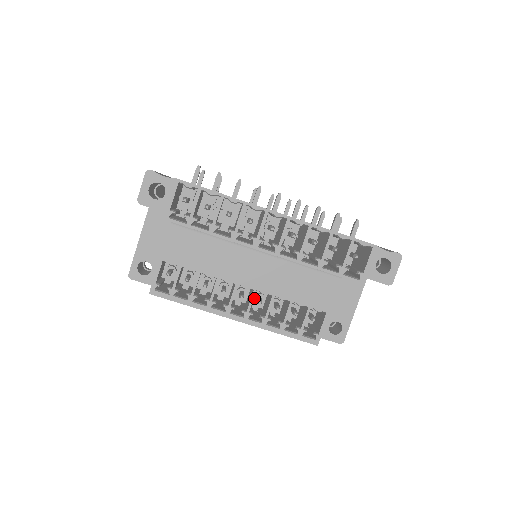
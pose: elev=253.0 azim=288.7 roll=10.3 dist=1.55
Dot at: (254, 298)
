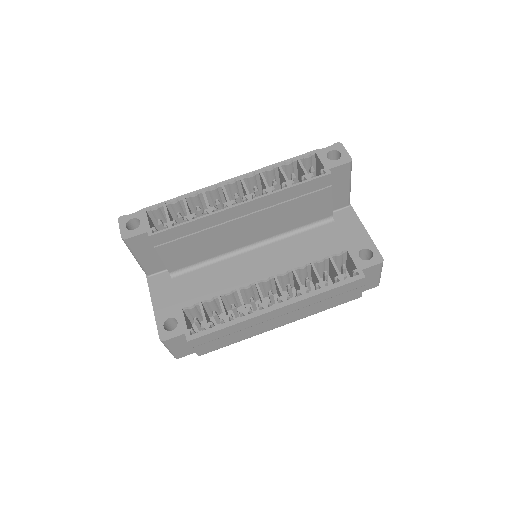
Dot at: occluded
